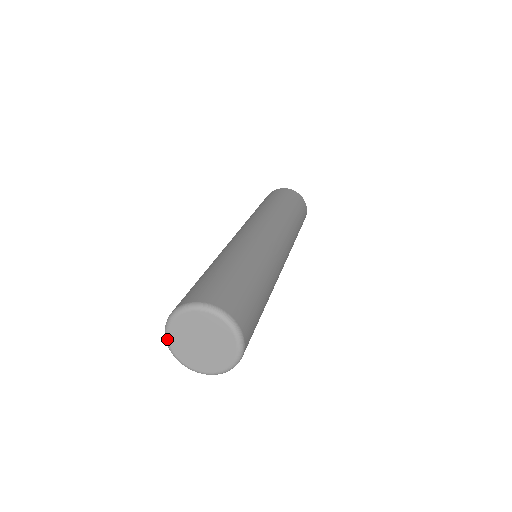
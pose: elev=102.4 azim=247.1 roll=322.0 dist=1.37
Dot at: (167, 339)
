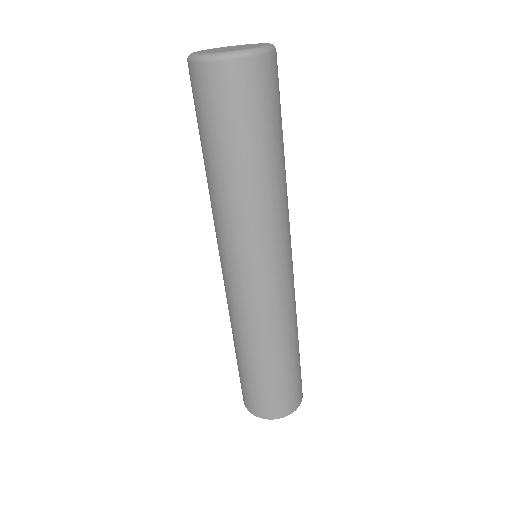
Dot at: (201, 54)
